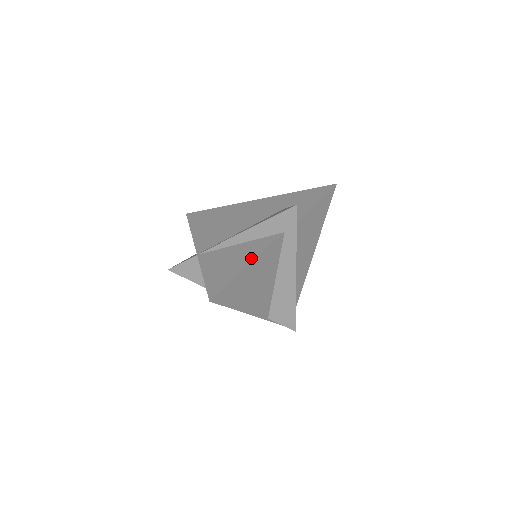
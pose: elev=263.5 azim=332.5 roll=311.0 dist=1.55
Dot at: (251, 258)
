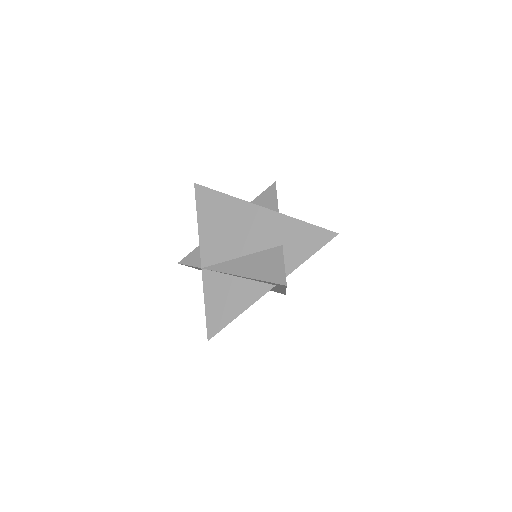
Dot at: (244, 306)
